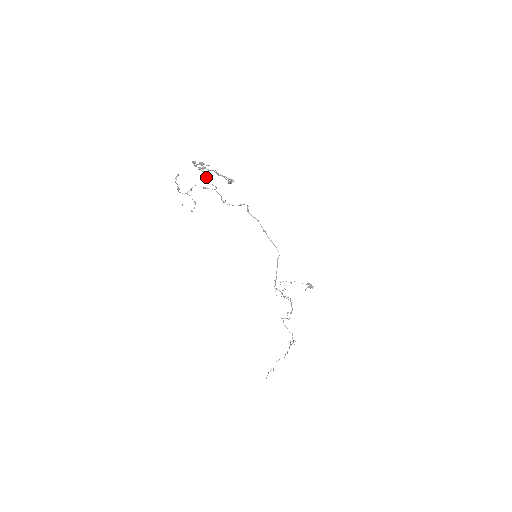
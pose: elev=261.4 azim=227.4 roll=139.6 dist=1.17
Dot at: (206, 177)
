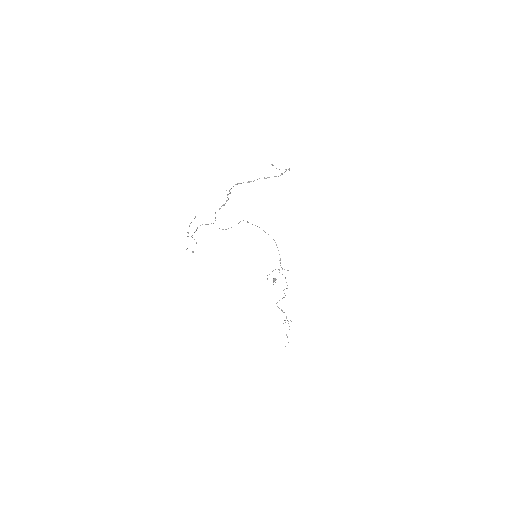
Dot at: occluded
